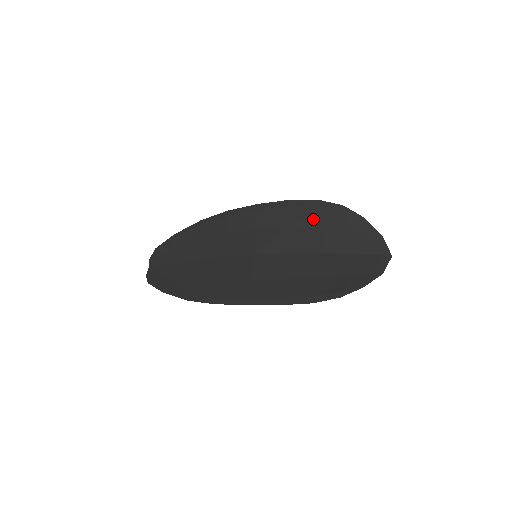
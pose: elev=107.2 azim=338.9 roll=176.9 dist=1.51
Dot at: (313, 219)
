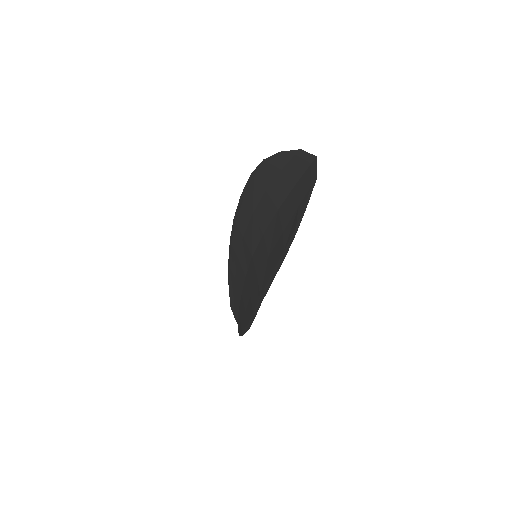
Dot at: (258, 192)
